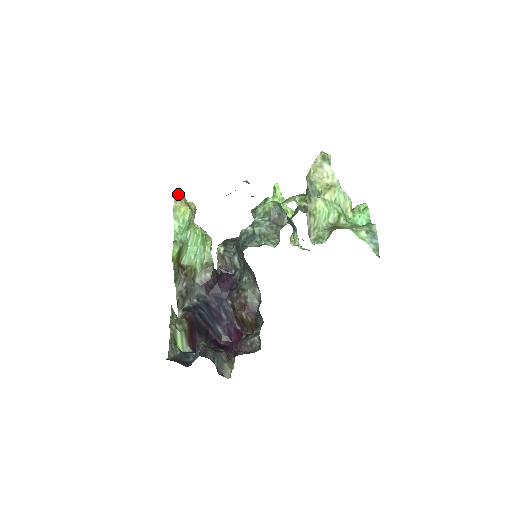
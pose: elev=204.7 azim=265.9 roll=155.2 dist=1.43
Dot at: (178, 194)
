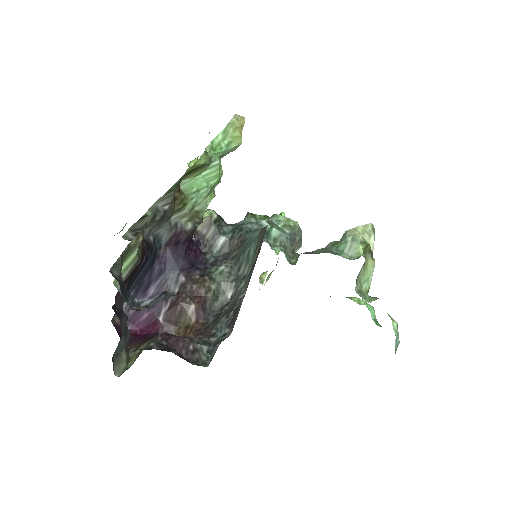
Dot at: occluded
